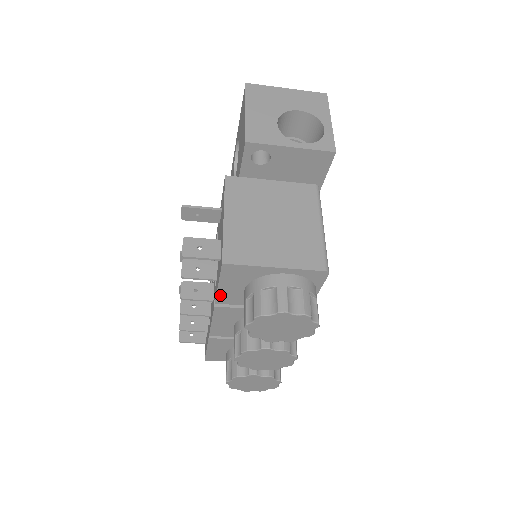
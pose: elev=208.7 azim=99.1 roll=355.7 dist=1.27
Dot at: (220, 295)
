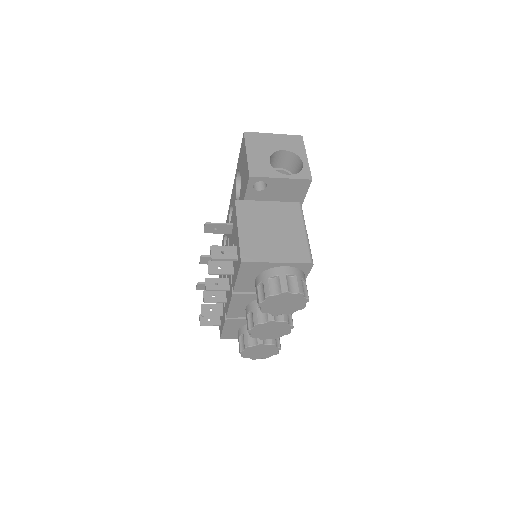
Dot at: (237, 285)
